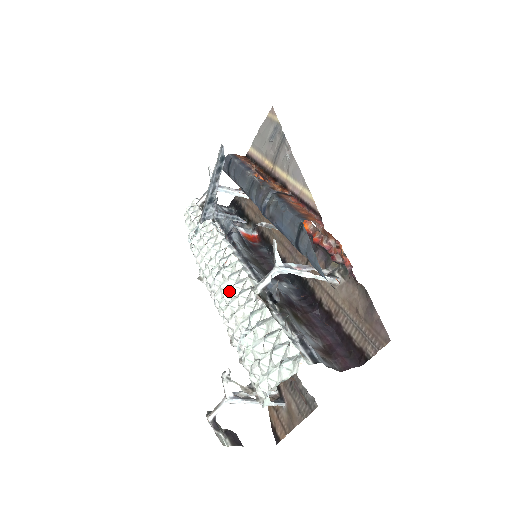
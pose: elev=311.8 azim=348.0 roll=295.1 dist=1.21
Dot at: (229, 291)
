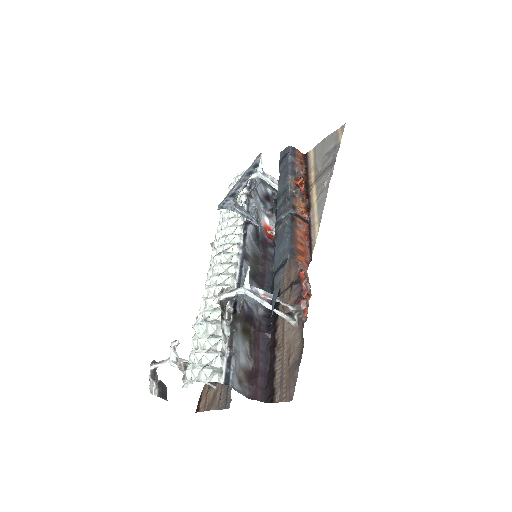
Dot at: (216, 276)
